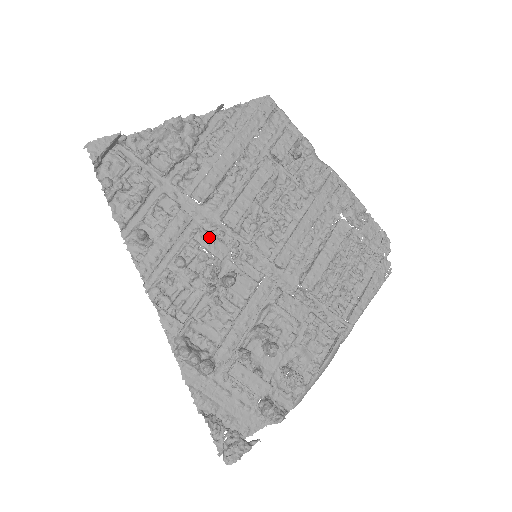
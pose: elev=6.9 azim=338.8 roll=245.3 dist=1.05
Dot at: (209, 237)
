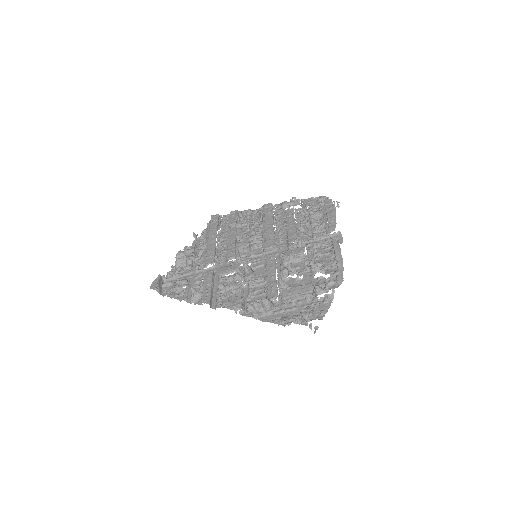
Dot at: (225, 268)
